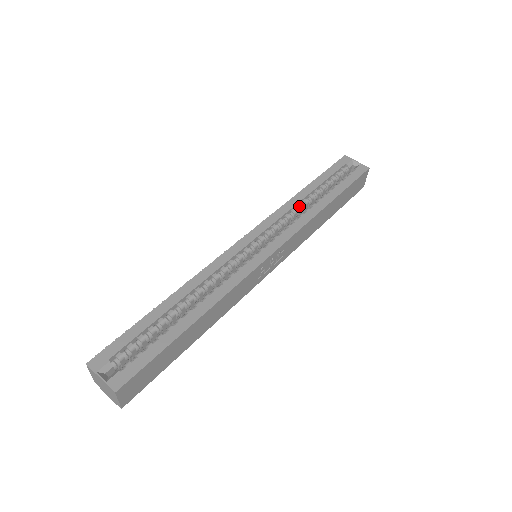
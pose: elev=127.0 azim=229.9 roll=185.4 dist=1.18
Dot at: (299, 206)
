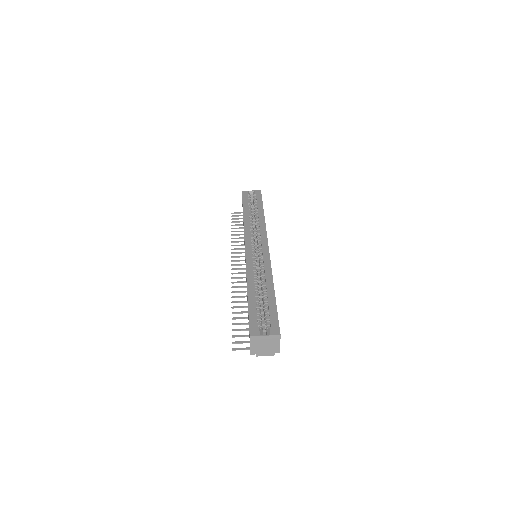
Dot at: (251, 222)
